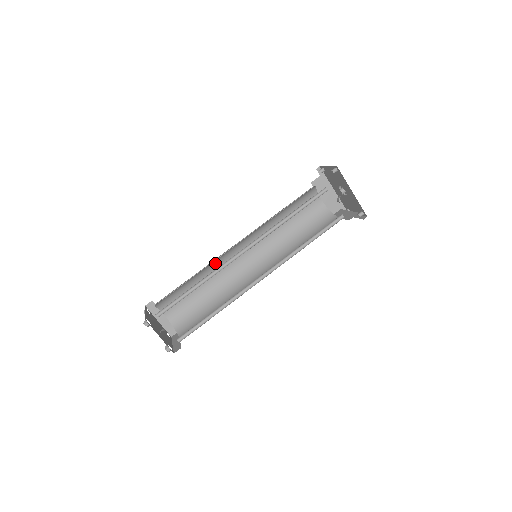
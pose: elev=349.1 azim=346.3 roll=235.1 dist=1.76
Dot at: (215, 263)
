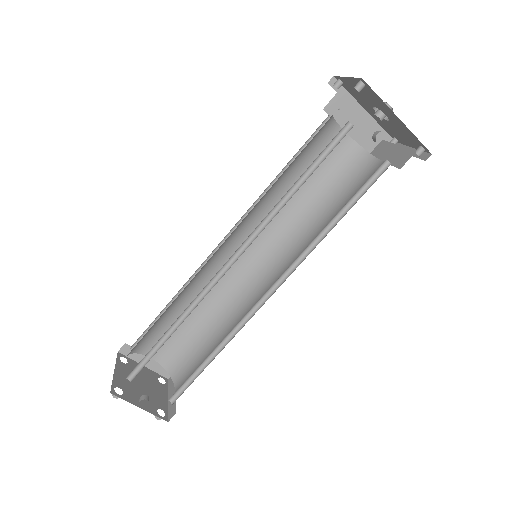
Dot at: (198, 275)
